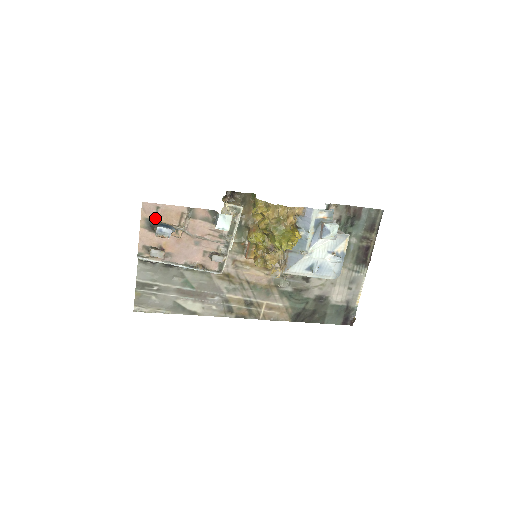
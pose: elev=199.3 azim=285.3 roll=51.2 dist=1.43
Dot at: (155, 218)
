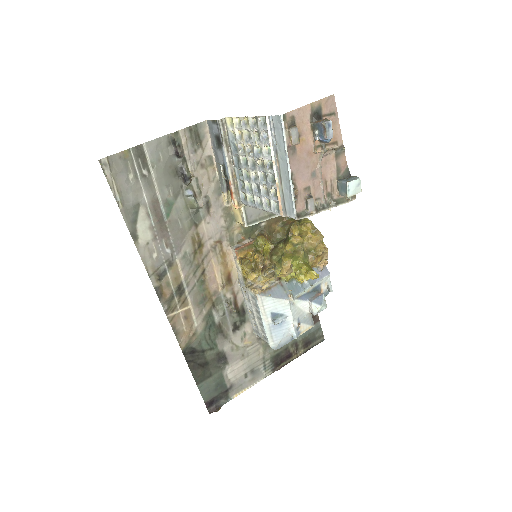
Dot at: (324, 116)
